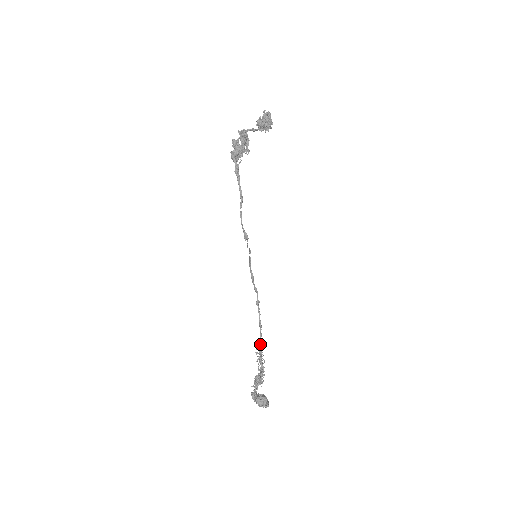
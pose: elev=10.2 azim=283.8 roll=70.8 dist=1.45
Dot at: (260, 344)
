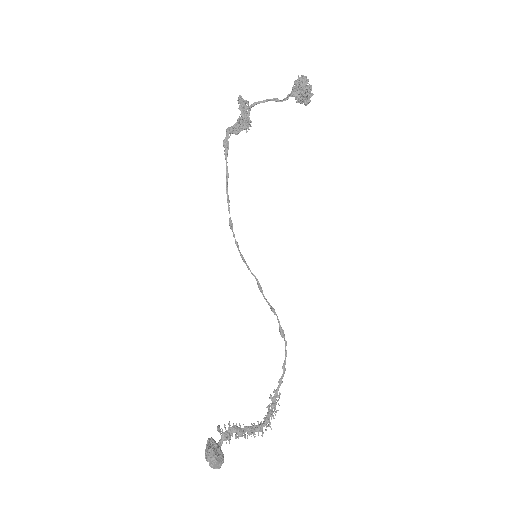
Dot at: (275, 393)
